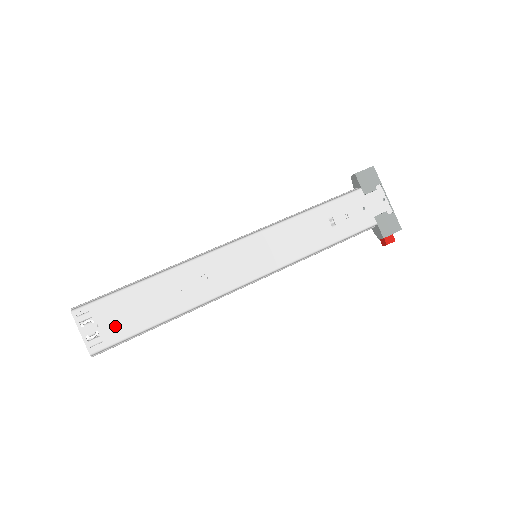
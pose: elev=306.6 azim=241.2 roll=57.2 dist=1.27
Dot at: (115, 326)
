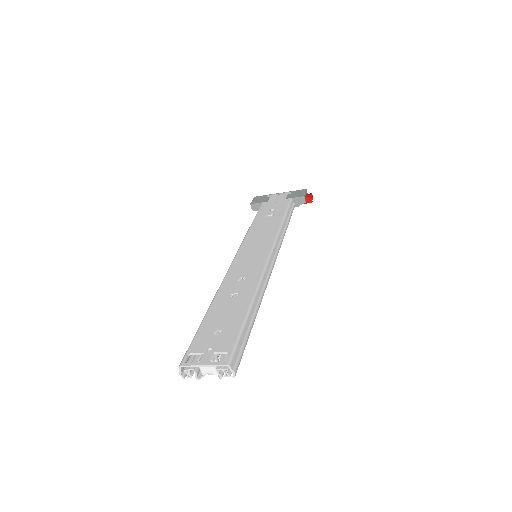
Dot at: (221, 340)
